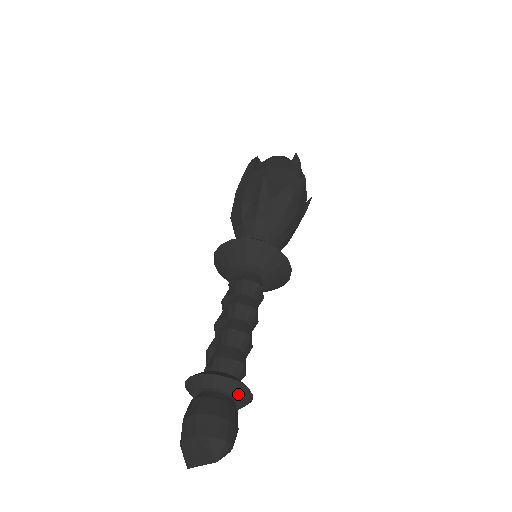
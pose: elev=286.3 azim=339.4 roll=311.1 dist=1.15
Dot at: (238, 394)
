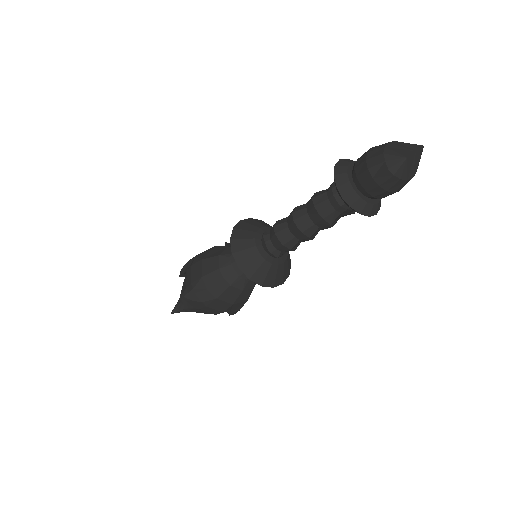
Dot at: occluded
